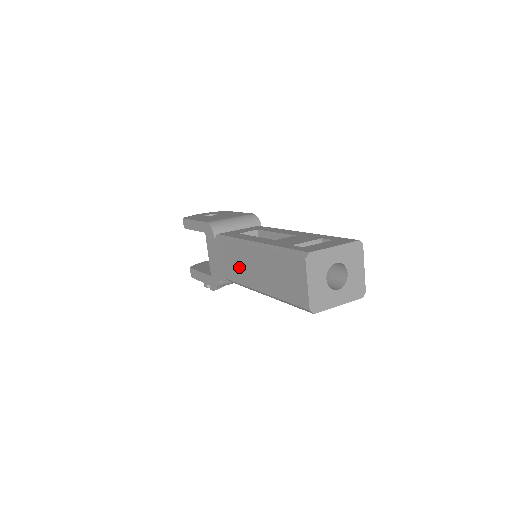
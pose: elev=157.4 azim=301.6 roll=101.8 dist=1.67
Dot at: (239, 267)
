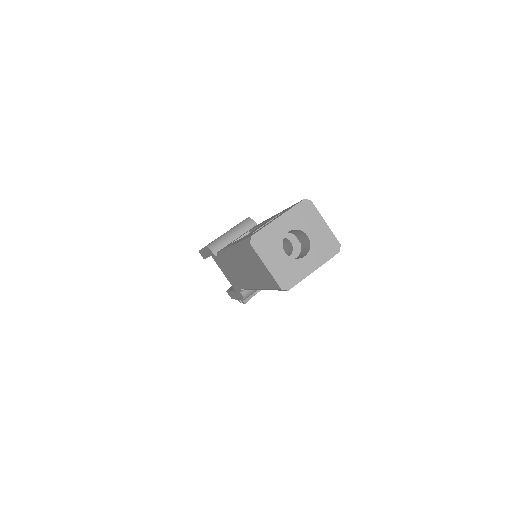
Dot at: (238, 274)
